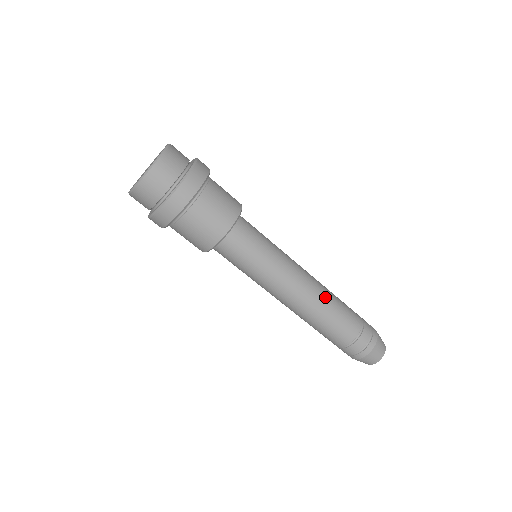
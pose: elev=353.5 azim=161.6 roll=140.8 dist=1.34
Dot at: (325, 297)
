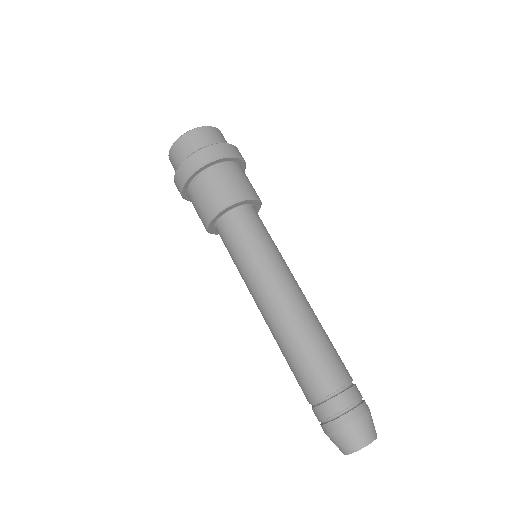
Dot at: occluded
